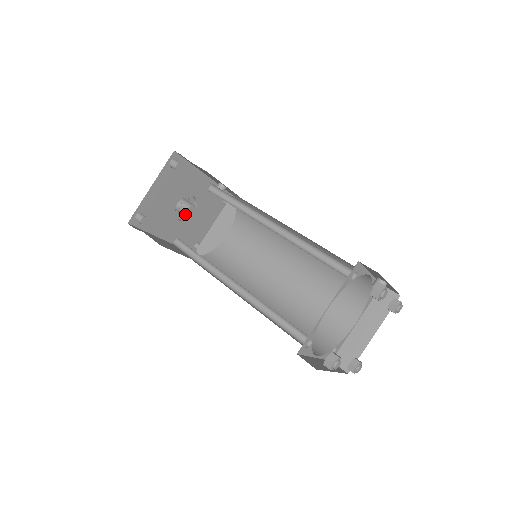
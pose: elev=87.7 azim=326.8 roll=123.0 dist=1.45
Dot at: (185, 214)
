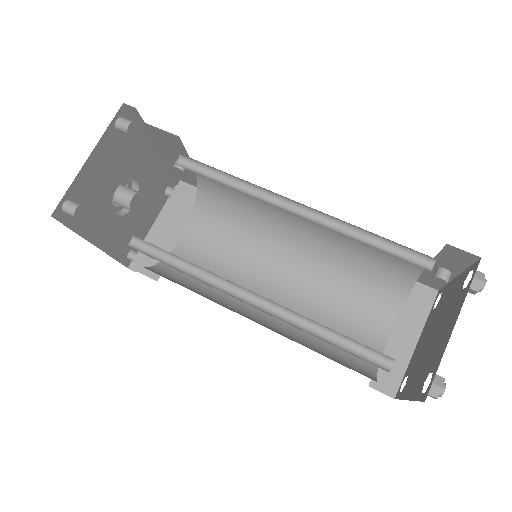
Dot at: (128, 205)
